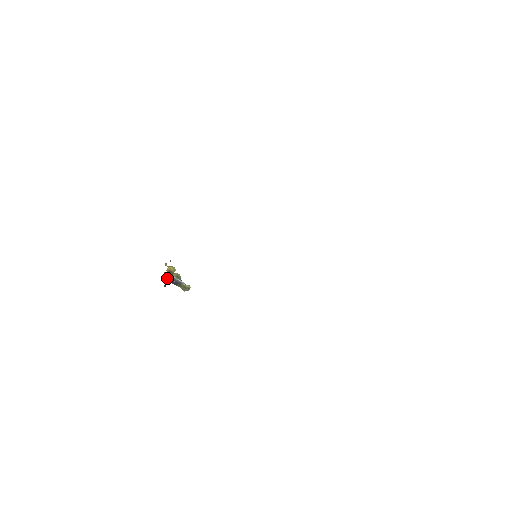
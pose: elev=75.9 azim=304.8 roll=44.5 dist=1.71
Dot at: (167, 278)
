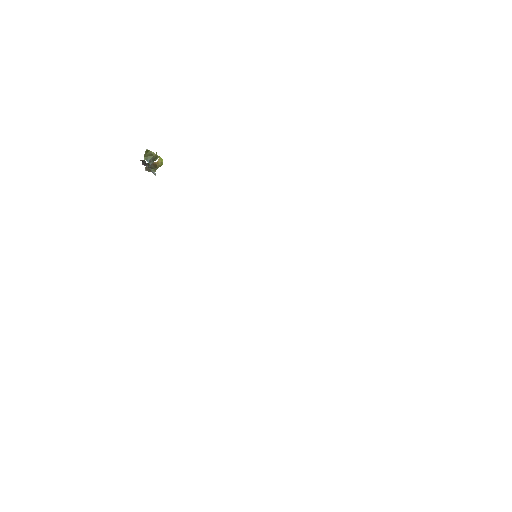
Dot at: (144, 161)
